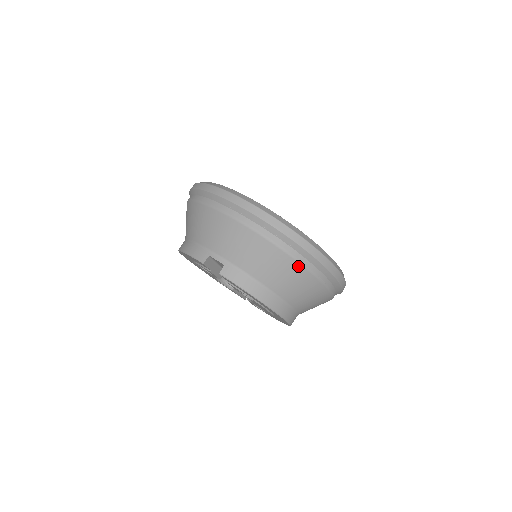
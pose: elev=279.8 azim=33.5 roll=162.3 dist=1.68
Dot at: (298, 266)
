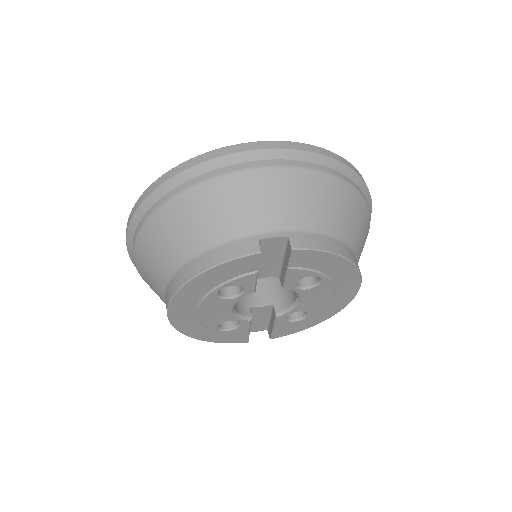
Dot at: (355, 194)
